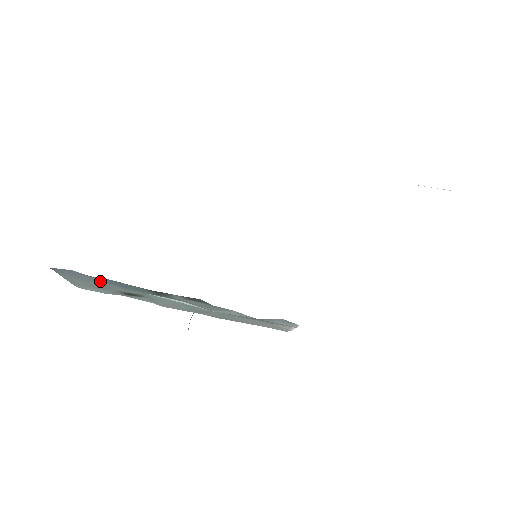
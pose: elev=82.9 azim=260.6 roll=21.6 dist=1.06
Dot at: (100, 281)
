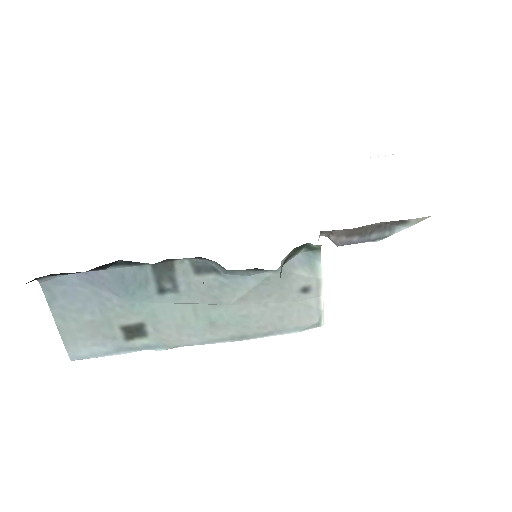
Dot at: (97, 296)
